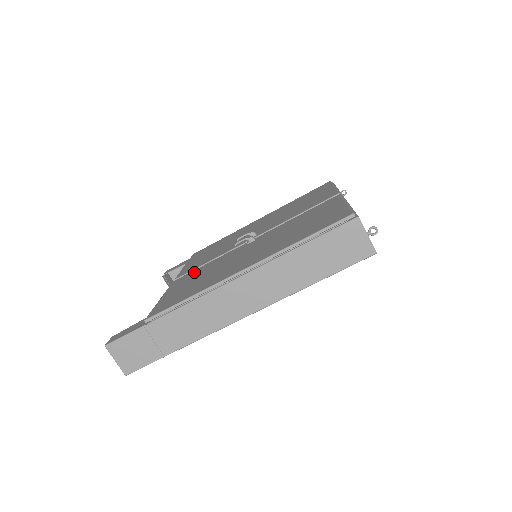
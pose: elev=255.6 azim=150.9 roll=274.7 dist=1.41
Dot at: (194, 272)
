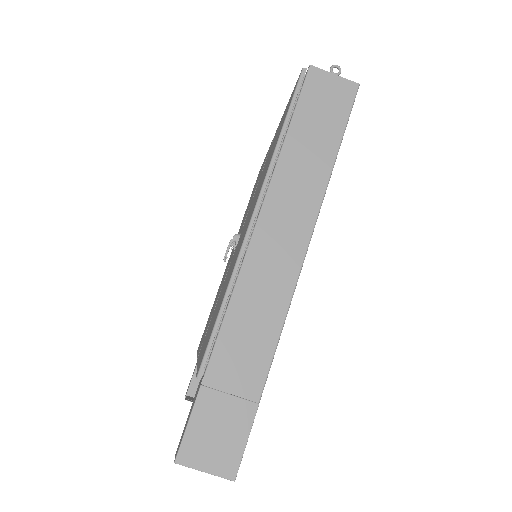
Dot at: occluded
